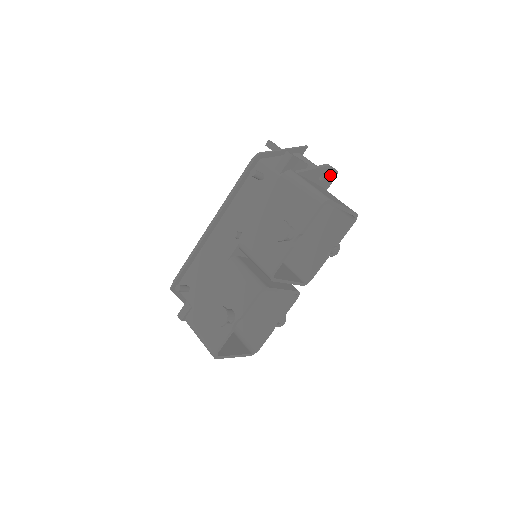
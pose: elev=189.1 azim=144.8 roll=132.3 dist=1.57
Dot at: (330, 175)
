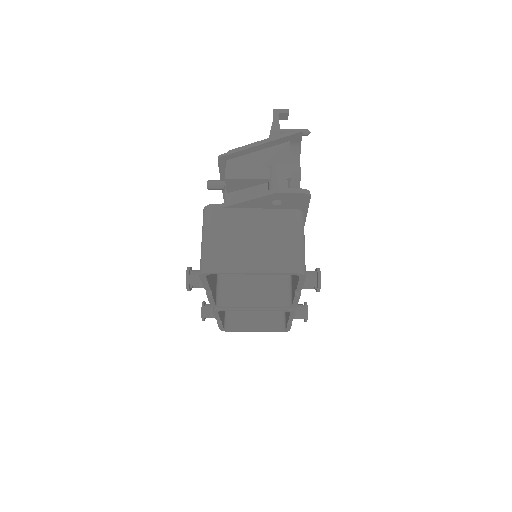
Dot at: (294, 198)
